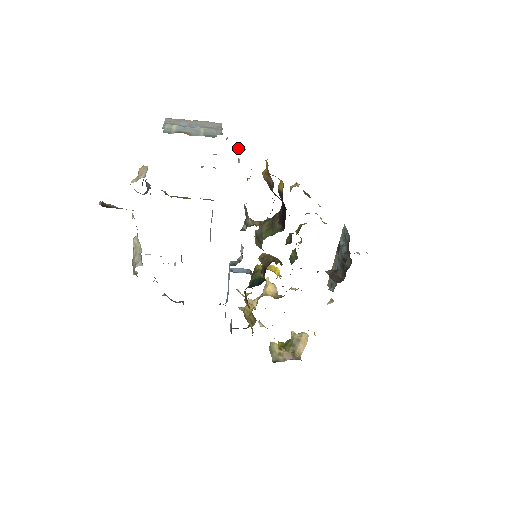
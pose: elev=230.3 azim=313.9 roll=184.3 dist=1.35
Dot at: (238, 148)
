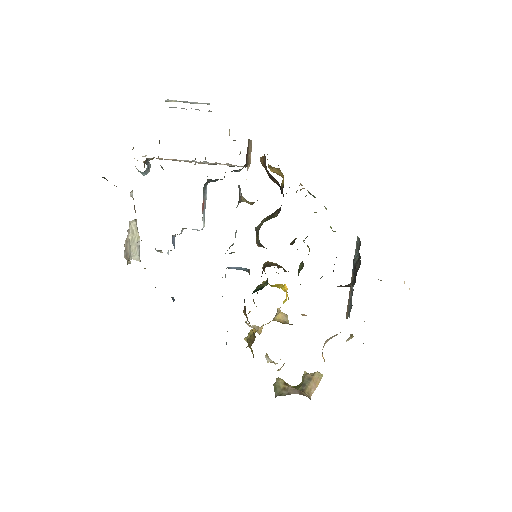
Dot at: occluded
